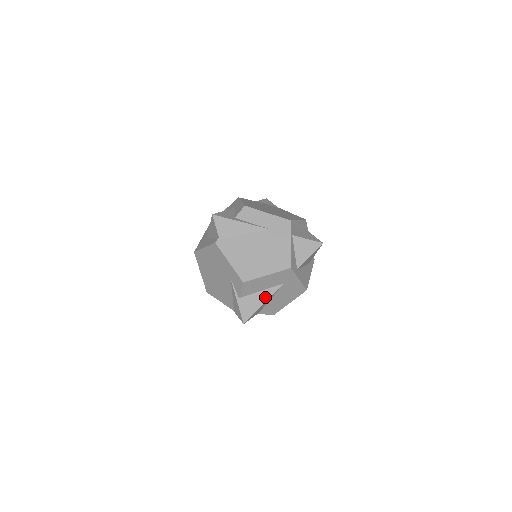
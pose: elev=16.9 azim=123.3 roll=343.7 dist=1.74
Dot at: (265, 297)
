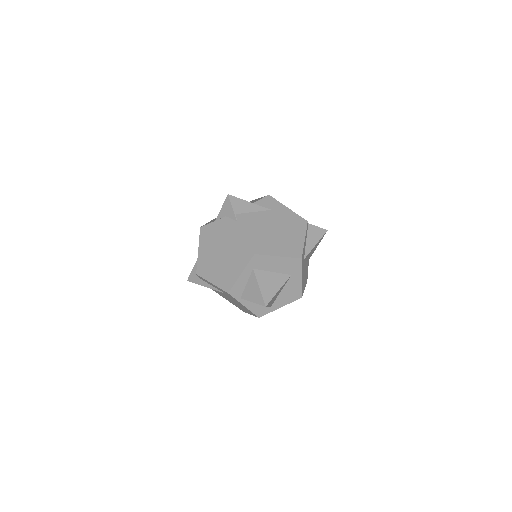
Dot at: occluded
